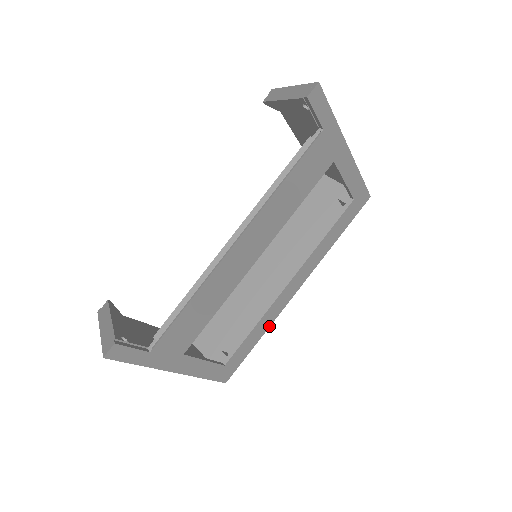
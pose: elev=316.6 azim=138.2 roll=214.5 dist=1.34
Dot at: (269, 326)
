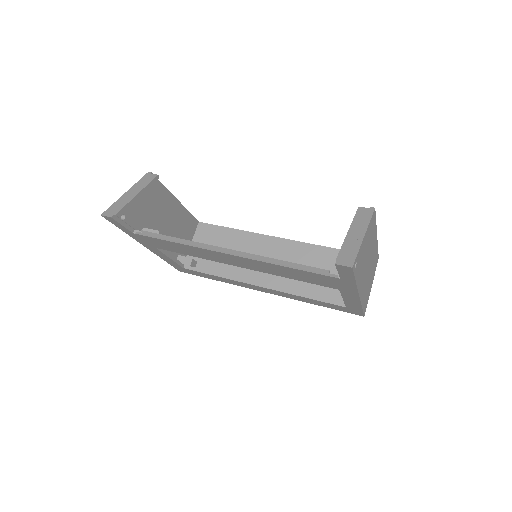
Dot at: (229, 283)
